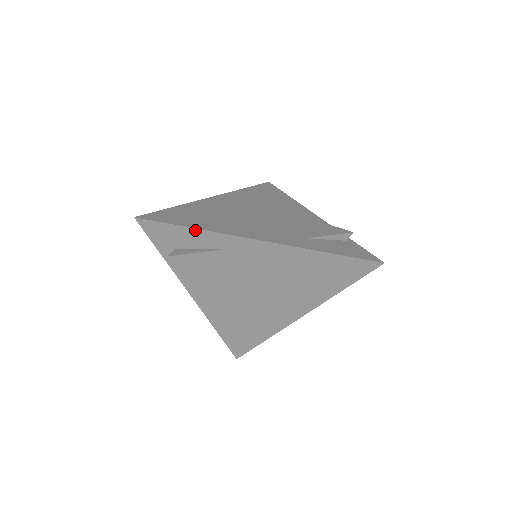
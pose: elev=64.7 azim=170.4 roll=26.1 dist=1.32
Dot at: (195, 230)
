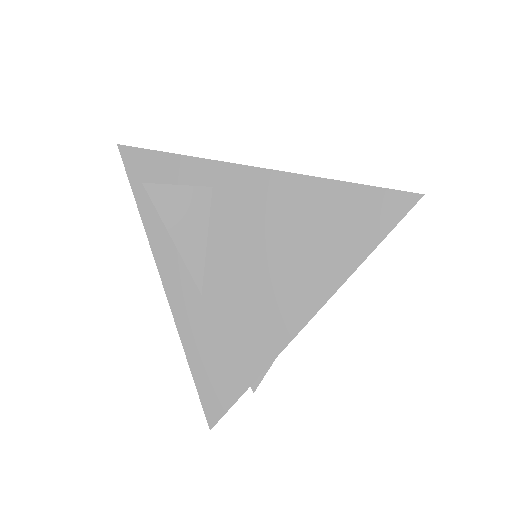
Dot at: (184, 158)
